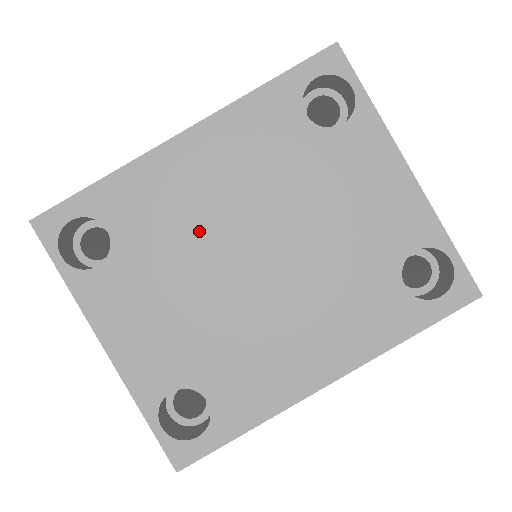
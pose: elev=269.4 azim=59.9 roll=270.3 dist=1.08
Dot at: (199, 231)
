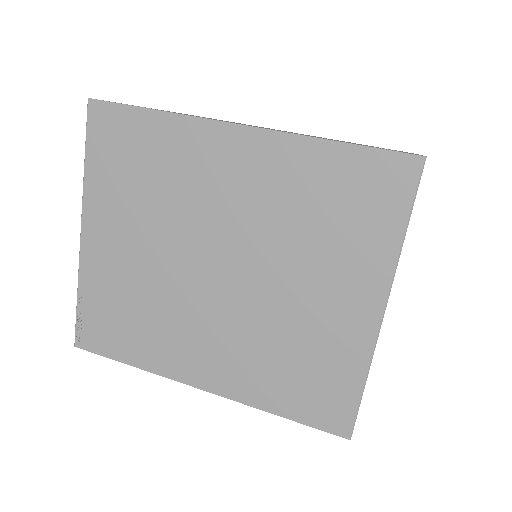
Dot at: occluded
